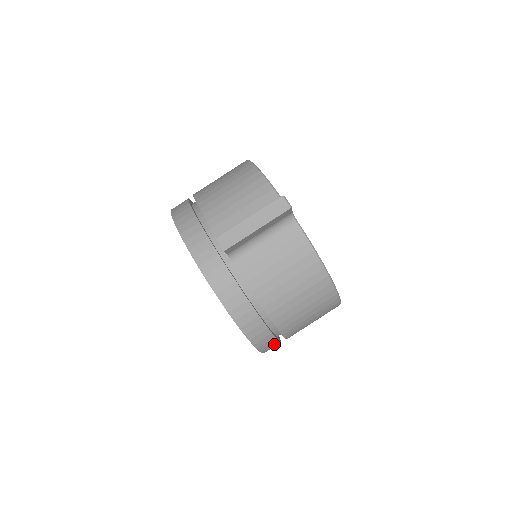
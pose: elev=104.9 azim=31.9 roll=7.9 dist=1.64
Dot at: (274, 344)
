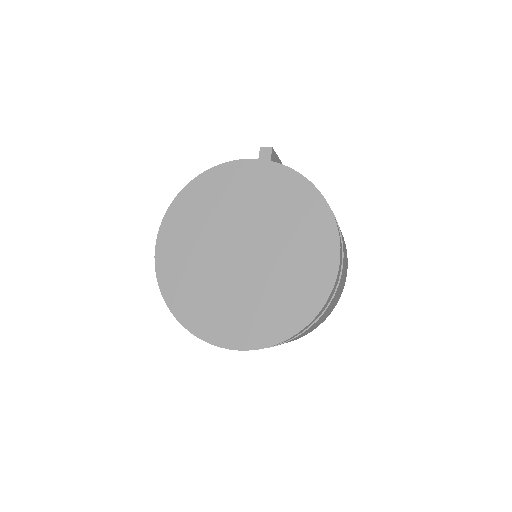
Dot at: (341, 250)
